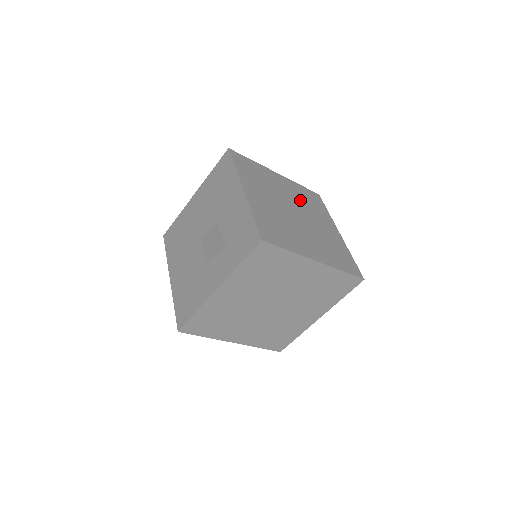
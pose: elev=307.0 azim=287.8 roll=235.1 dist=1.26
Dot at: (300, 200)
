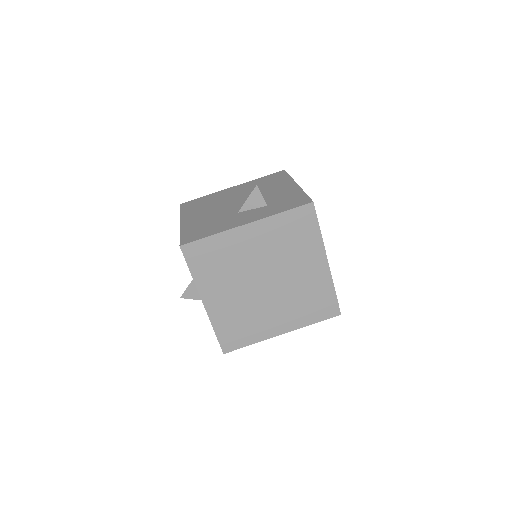
Dot at: occluded
